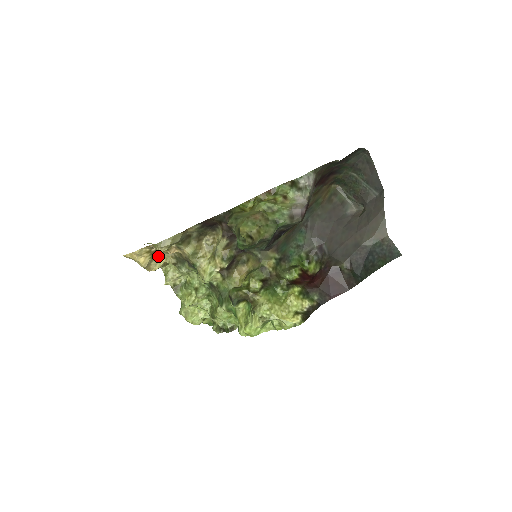
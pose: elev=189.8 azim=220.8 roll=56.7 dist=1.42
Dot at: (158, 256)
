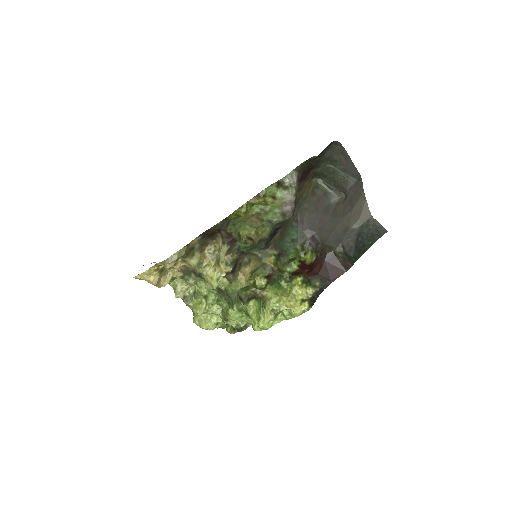
Dot at: (165, 272)
